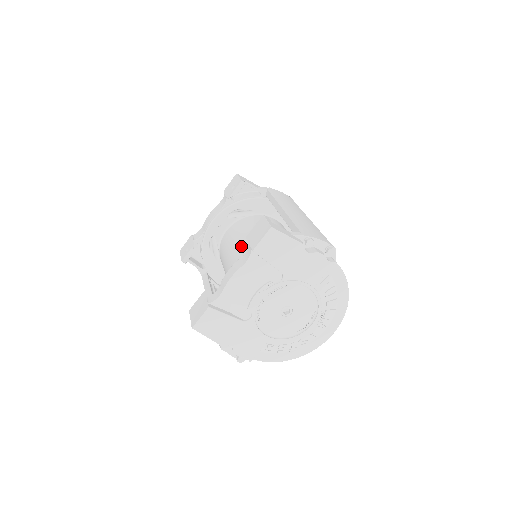
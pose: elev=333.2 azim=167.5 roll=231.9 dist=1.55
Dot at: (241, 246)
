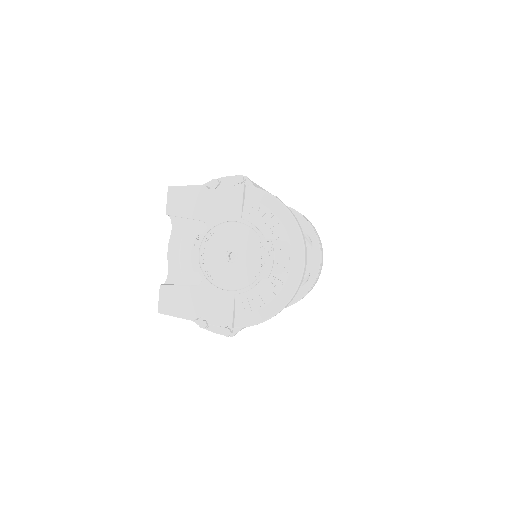
Dot at: occluded
